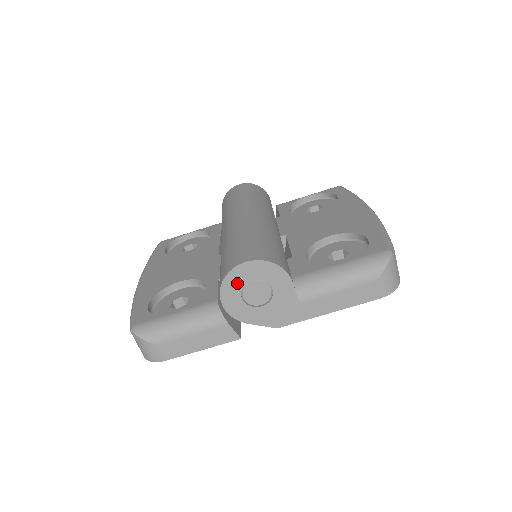
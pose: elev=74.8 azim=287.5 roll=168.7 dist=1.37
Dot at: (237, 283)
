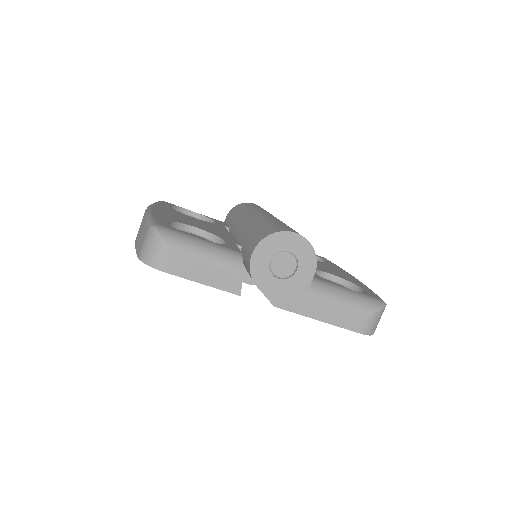
Dot at: (277, 245)
